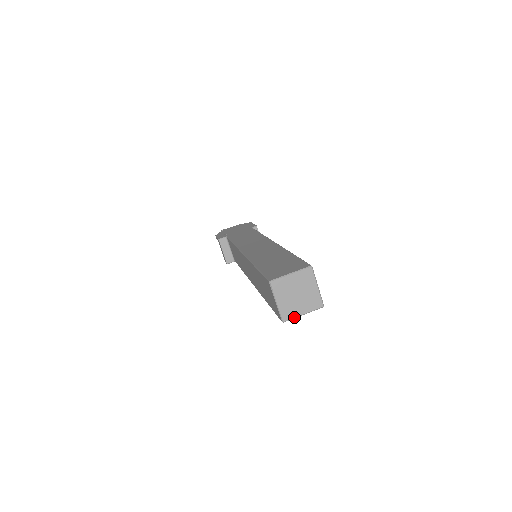
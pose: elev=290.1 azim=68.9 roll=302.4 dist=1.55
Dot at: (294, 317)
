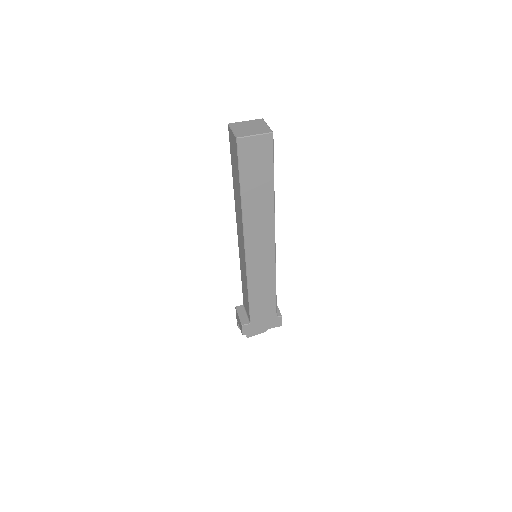
Dot at: (246, 136)
